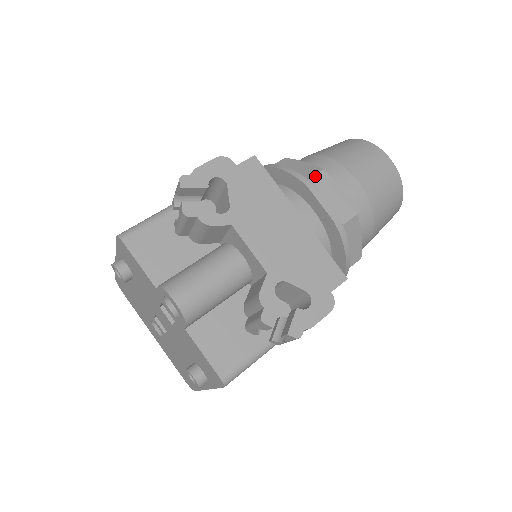
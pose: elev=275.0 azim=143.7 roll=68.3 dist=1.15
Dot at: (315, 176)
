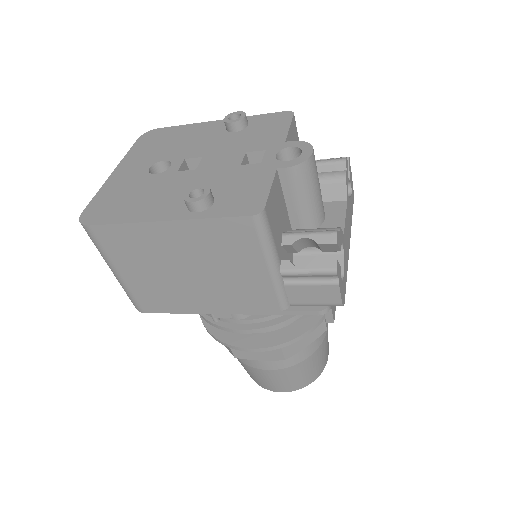
Dot at: occluded
